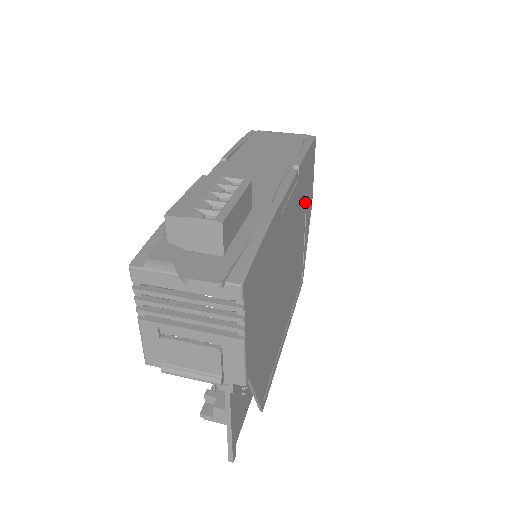
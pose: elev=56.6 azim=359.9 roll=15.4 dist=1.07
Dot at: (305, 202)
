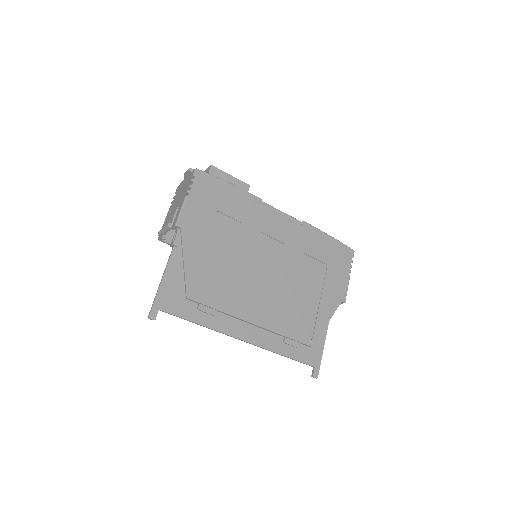
Dot at: (323, 272)
